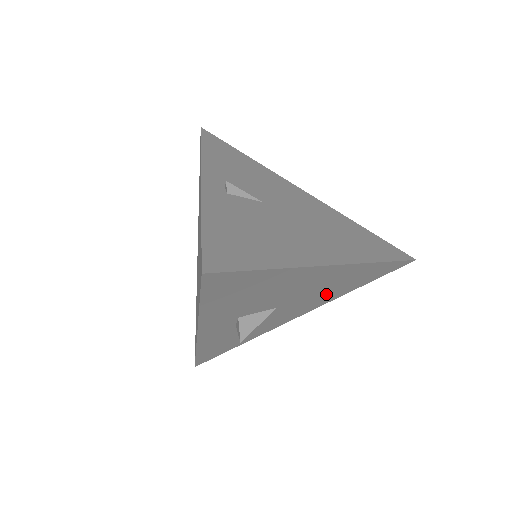
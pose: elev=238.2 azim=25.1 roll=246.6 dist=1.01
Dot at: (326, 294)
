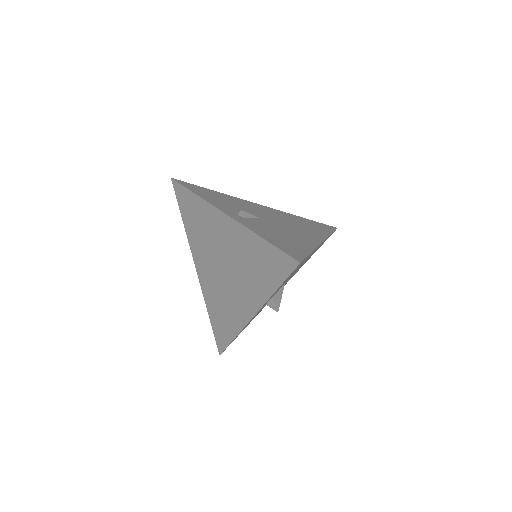
Dot at: occluded
